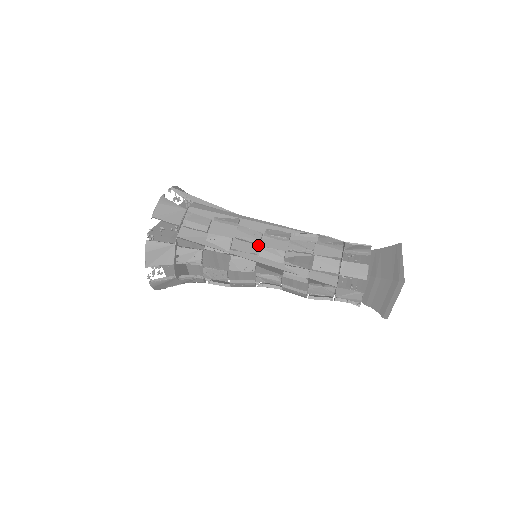
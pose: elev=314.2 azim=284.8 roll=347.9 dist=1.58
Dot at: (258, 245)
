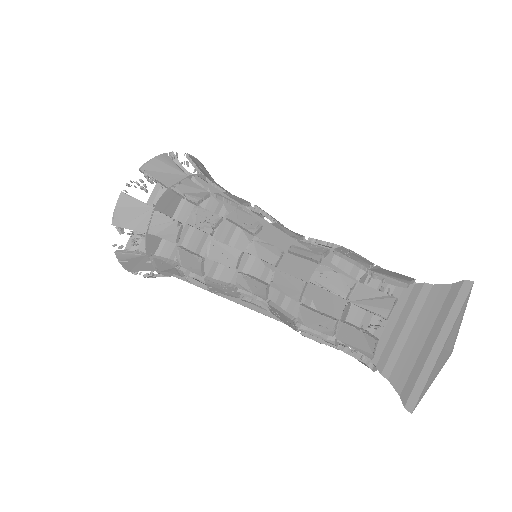
Dot at: occluded
